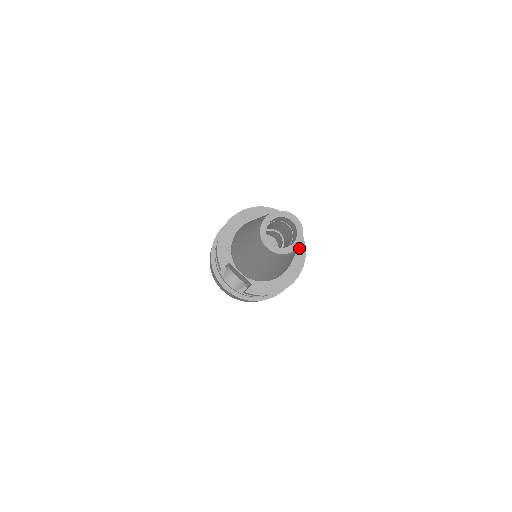
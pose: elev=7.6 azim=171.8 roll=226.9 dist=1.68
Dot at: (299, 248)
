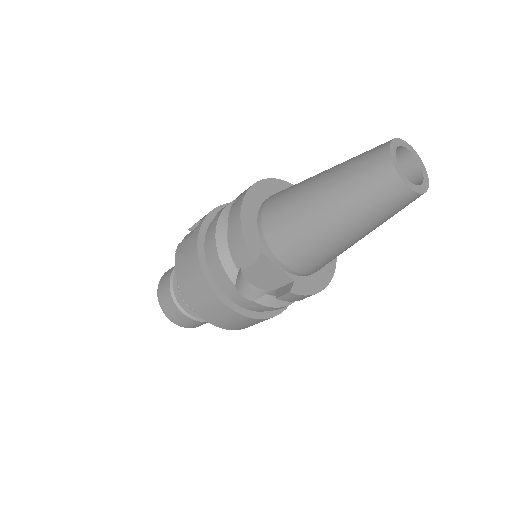
Dot at: occluded
